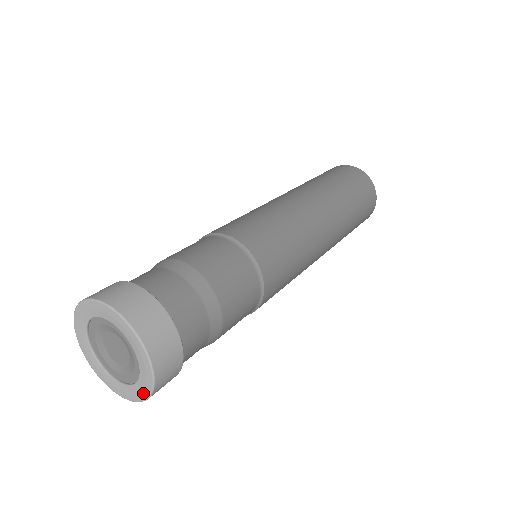
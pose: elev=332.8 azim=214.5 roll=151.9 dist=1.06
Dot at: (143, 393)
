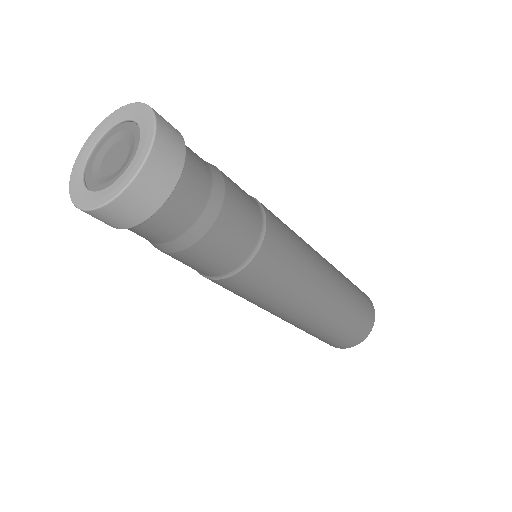
Dot at: (149, 127)
